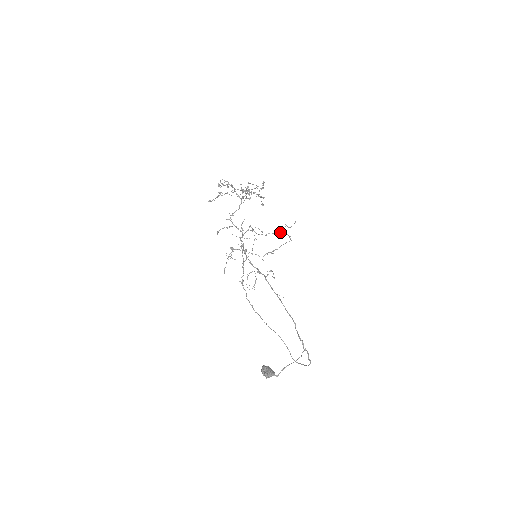
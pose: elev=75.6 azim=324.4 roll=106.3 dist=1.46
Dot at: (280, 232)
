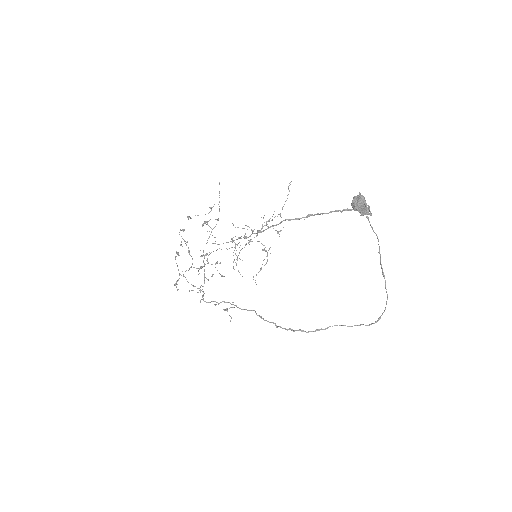
Dot at: occluded
